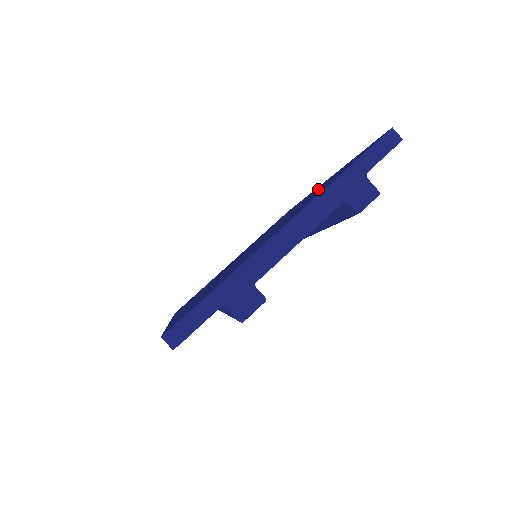
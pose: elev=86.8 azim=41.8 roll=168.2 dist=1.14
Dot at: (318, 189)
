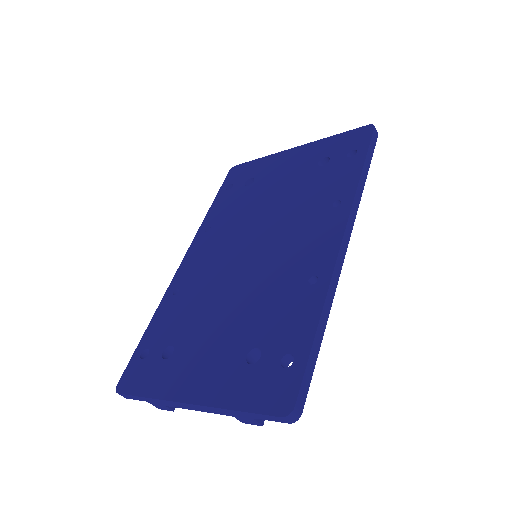
Dot at: (289, 301)
